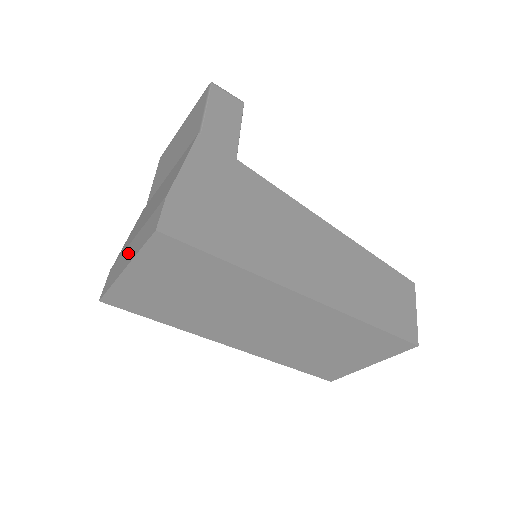
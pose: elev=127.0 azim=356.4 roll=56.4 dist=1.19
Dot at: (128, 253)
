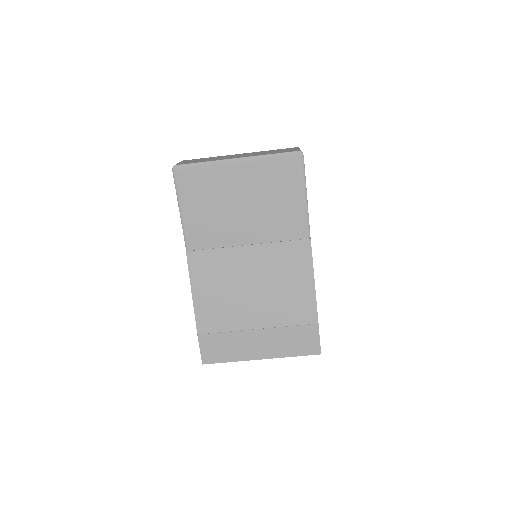
Dot at: (255, 343)
